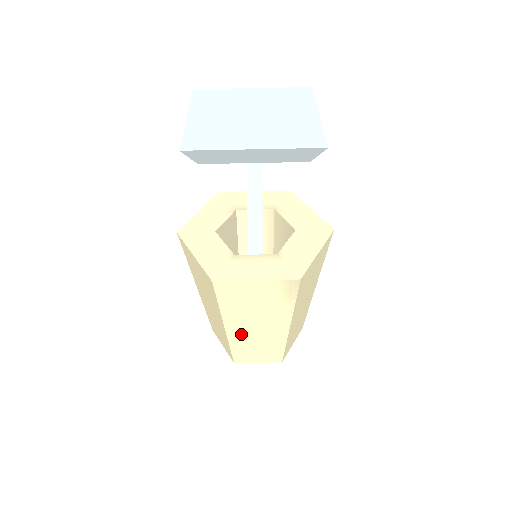
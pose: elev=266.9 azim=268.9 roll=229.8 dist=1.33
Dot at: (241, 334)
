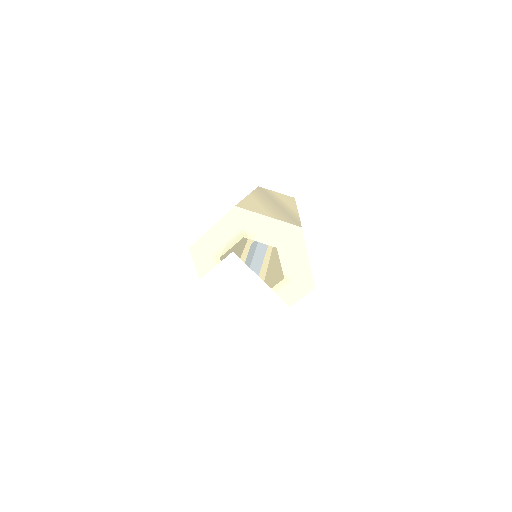
Dot at: occluded
